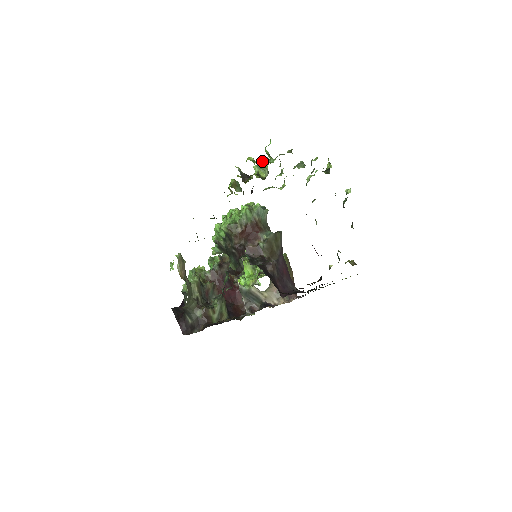
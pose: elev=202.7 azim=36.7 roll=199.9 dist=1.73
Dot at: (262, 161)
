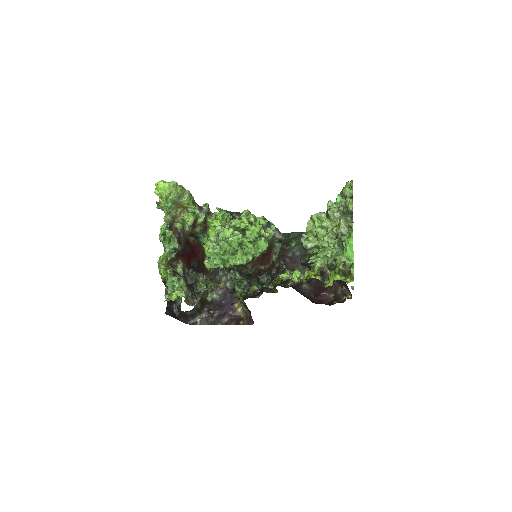
Dot at: (334, 257)
